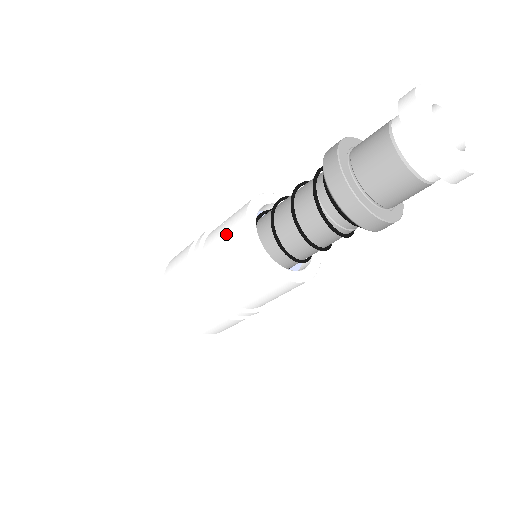
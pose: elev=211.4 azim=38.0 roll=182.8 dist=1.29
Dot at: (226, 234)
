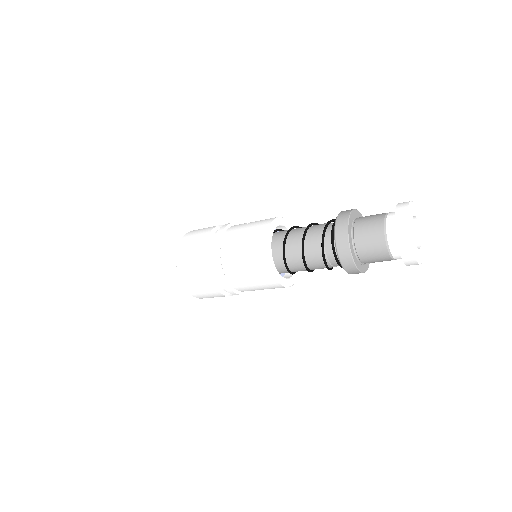
Dot at: (246, 241)
